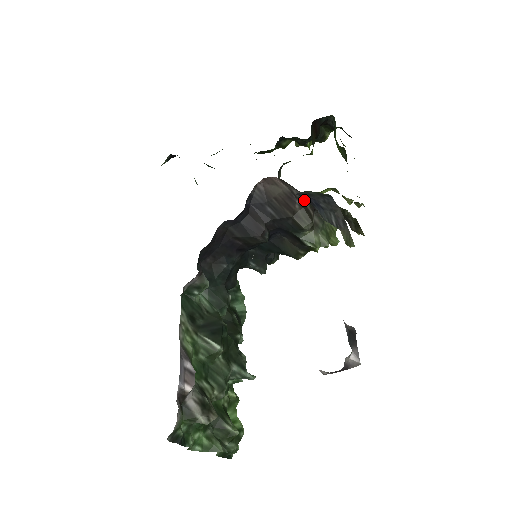
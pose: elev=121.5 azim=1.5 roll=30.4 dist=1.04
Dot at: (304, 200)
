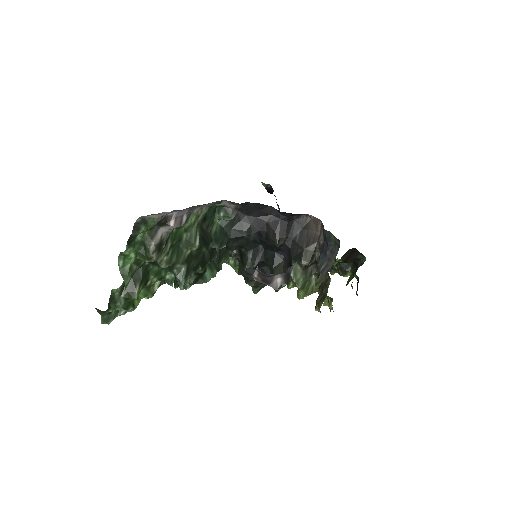
Dot at: (320, 247)
